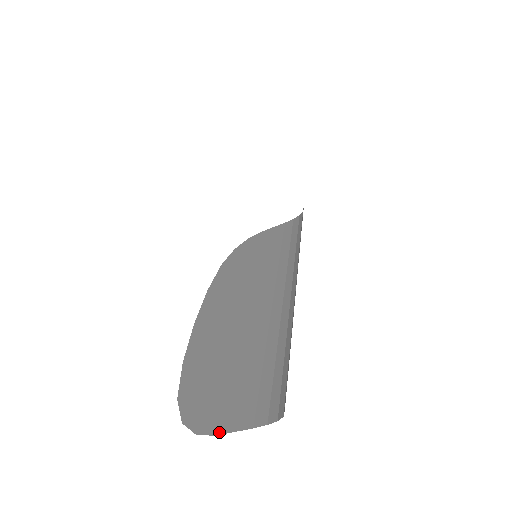
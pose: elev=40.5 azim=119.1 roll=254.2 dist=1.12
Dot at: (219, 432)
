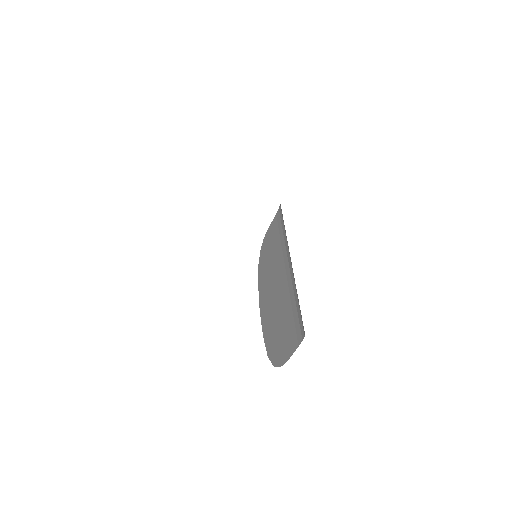
Dot at: (287, 359)
